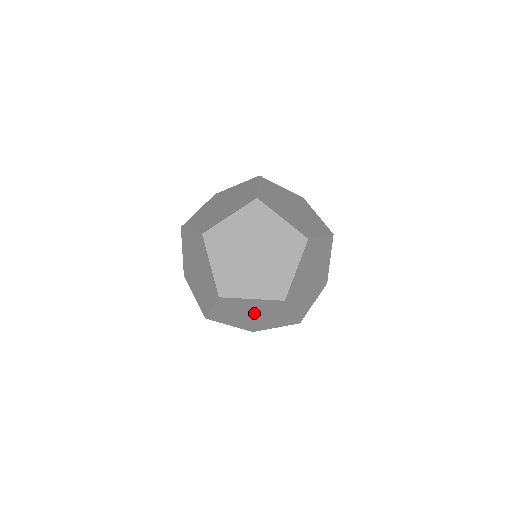
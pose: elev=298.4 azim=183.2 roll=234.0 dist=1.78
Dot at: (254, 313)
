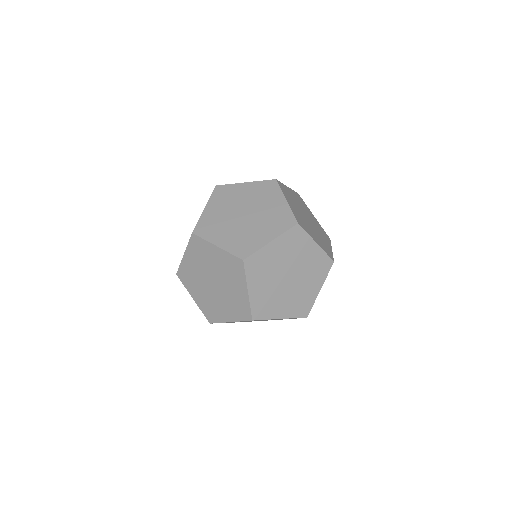
Dot at: occluded
